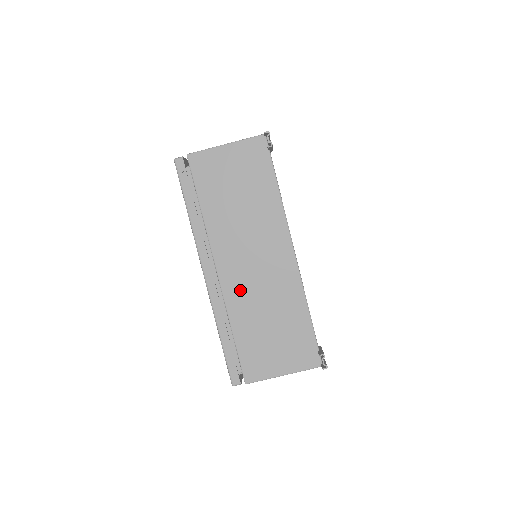
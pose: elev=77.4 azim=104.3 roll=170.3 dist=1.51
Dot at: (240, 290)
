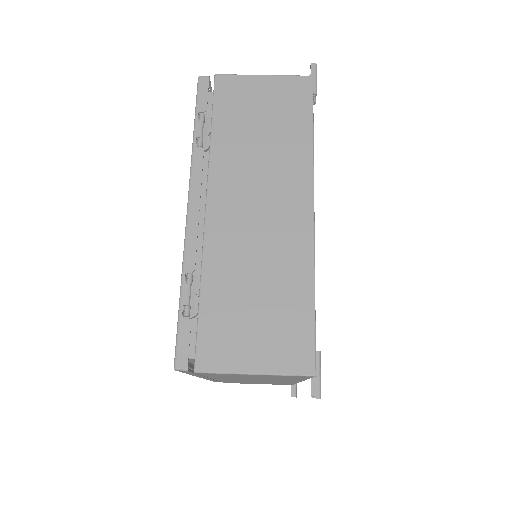
Dot at: occluded
